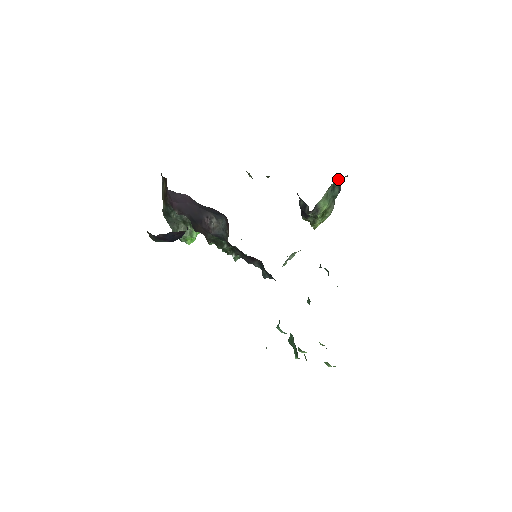
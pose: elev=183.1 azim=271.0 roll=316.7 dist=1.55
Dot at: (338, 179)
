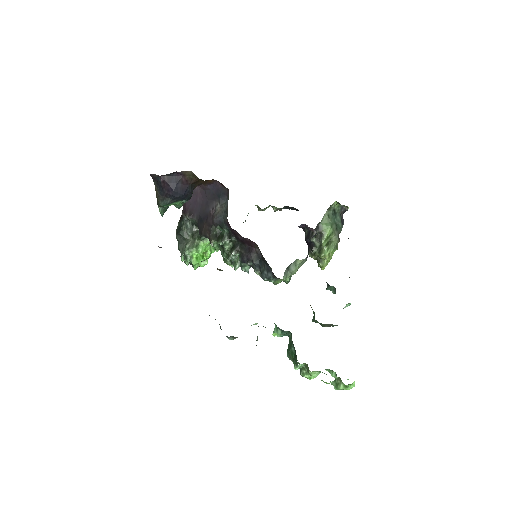
Dot at: (338, 207)
